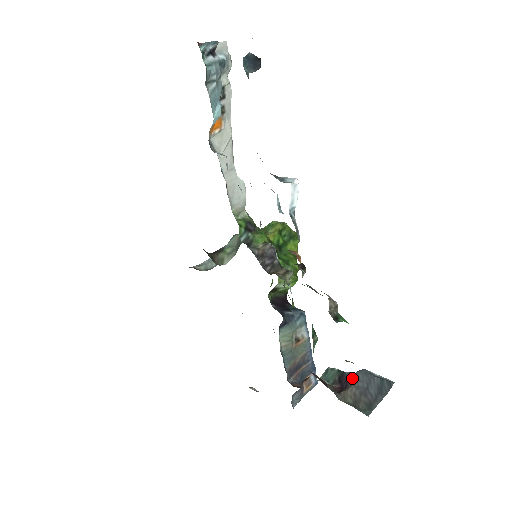
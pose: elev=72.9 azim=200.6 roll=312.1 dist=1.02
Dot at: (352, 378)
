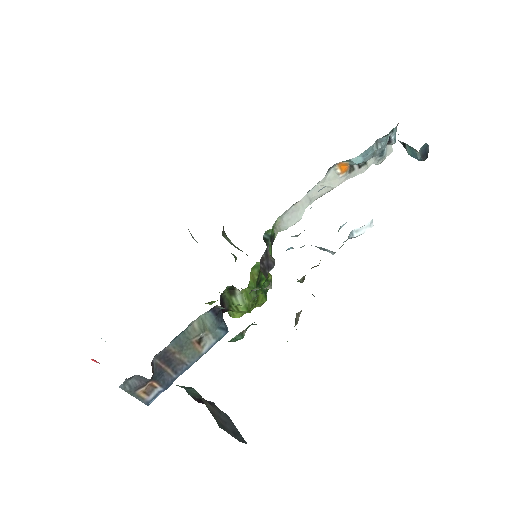
Dot at: (215, 406)
